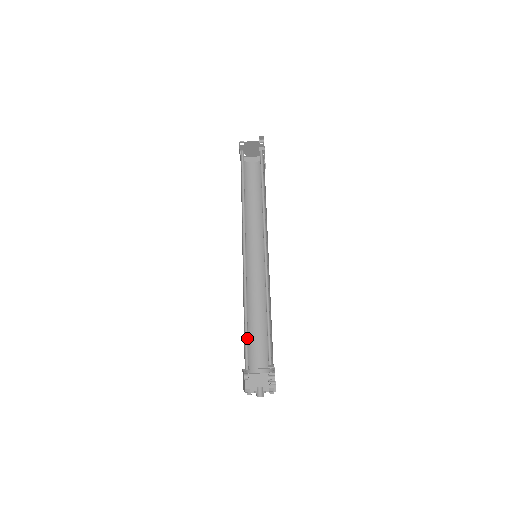
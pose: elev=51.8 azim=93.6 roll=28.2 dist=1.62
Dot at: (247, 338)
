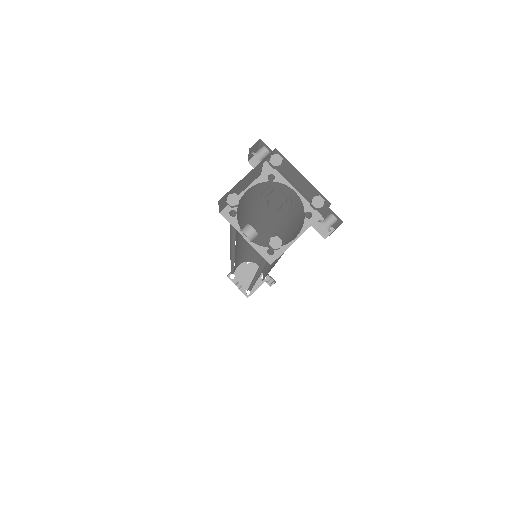
Dot at: occluded
